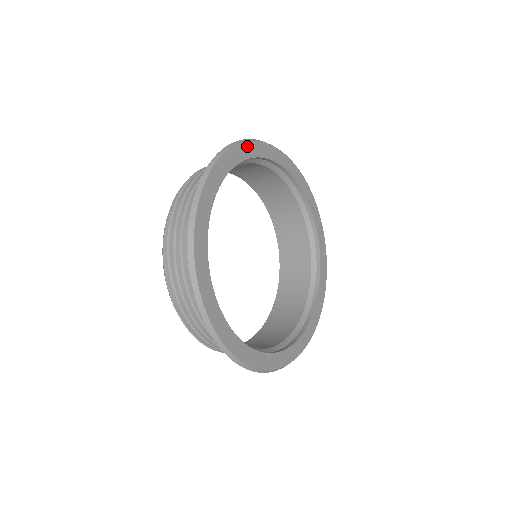
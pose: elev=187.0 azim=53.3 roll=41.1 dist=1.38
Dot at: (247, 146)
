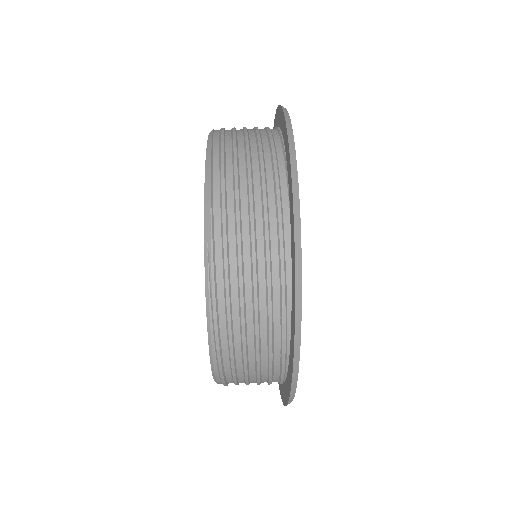
Dot at: (300, 307)
